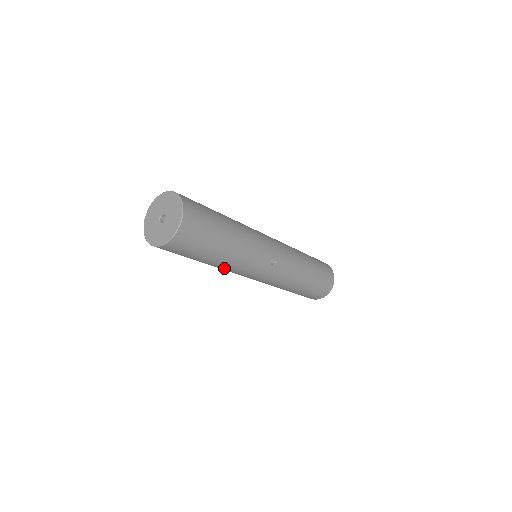
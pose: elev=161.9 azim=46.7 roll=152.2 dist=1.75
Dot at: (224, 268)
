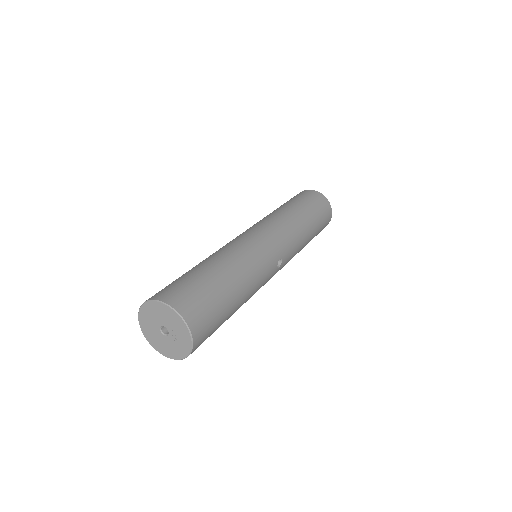
Dot at: occluded
